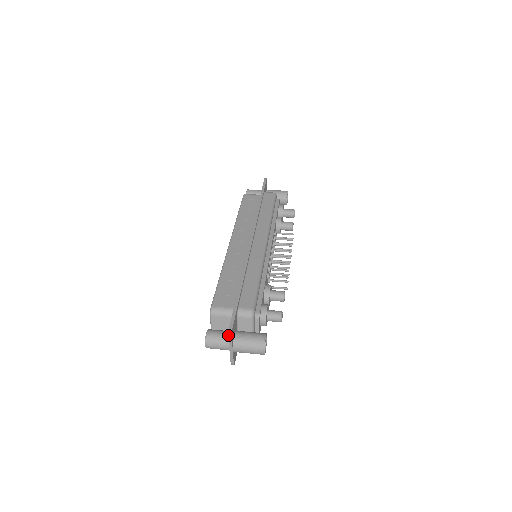
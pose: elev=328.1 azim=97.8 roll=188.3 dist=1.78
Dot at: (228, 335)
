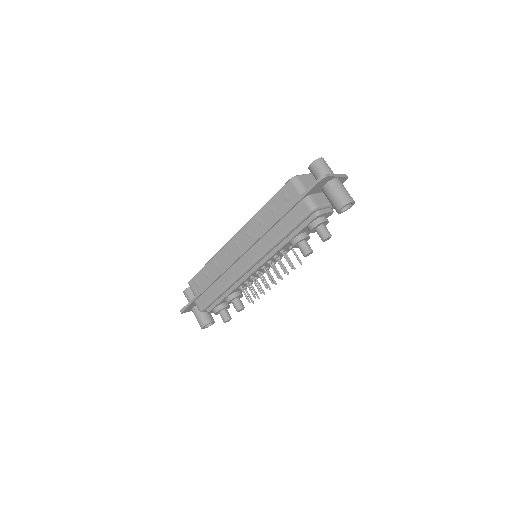
Dot at: occluded
